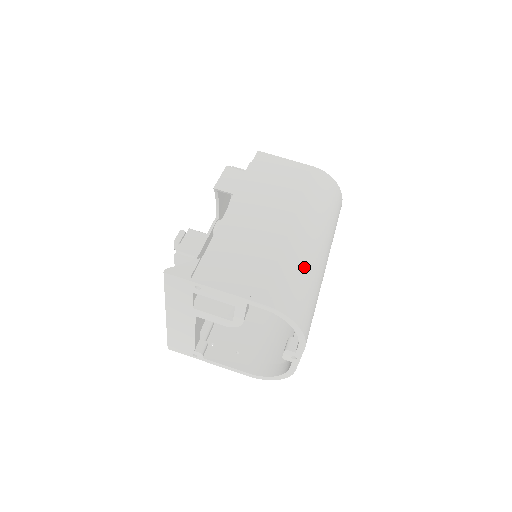
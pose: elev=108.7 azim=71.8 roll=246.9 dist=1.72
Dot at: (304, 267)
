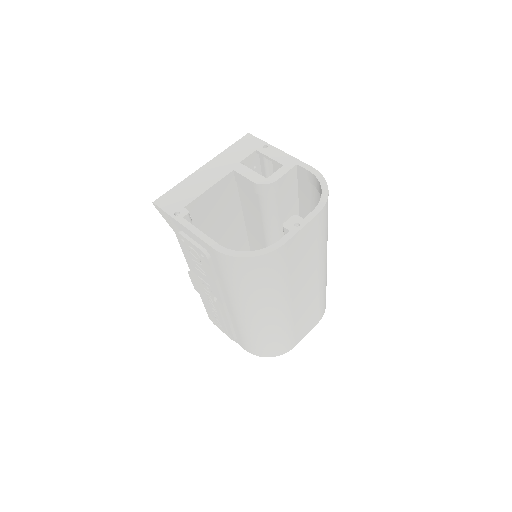
Dot at: occluded
